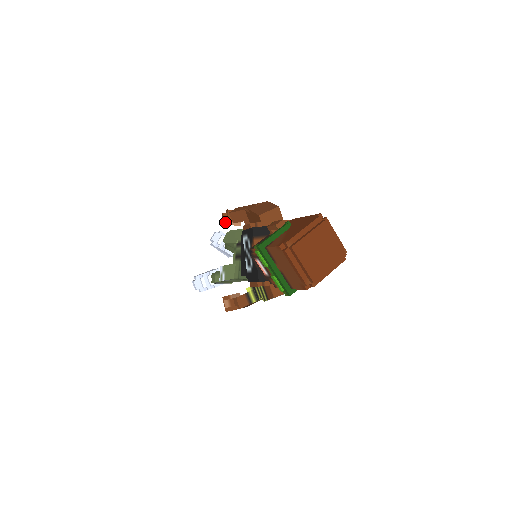
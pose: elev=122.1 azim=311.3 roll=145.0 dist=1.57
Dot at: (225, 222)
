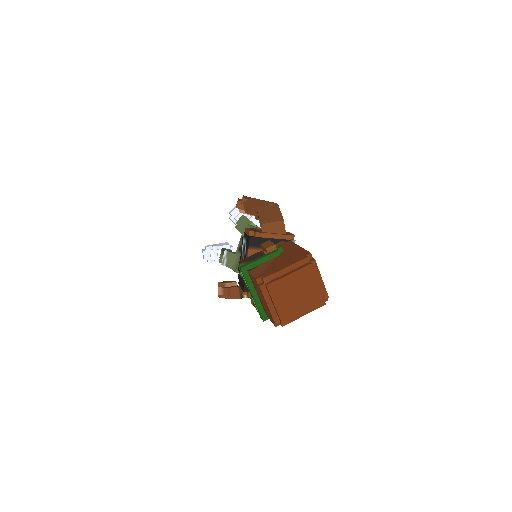
Dot at: occluded
